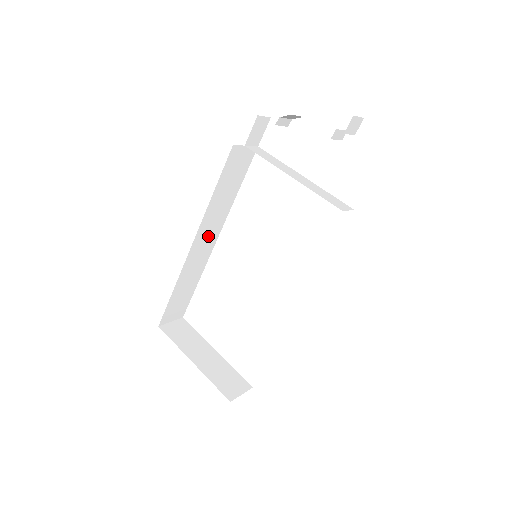
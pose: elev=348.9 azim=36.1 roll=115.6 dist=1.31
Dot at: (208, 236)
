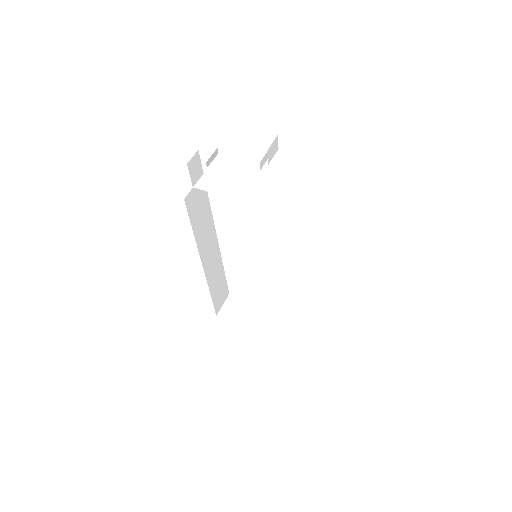
Dot at: (210, 250)
